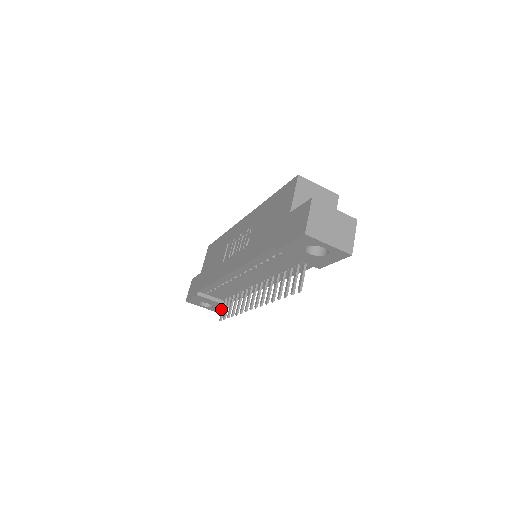
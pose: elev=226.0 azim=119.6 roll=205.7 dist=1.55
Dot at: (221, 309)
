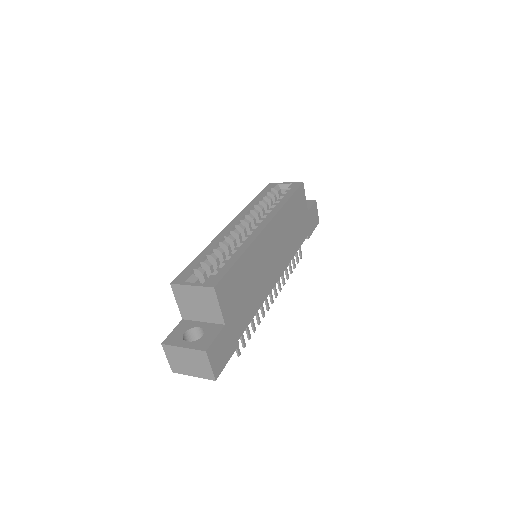
Dot at: (313, 229)
